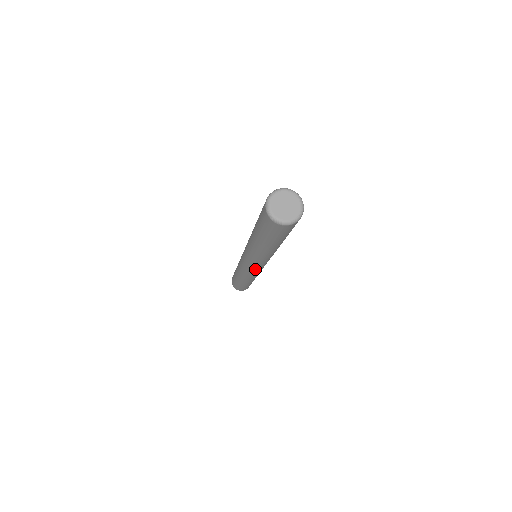
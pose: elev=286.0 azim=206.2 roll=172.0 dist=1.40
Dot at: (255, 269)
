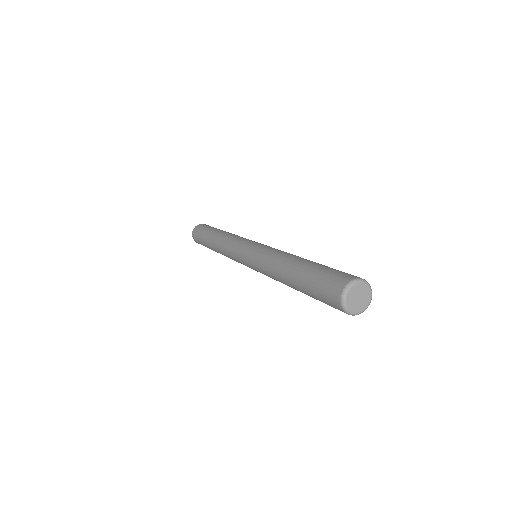
Dot at: occluded
